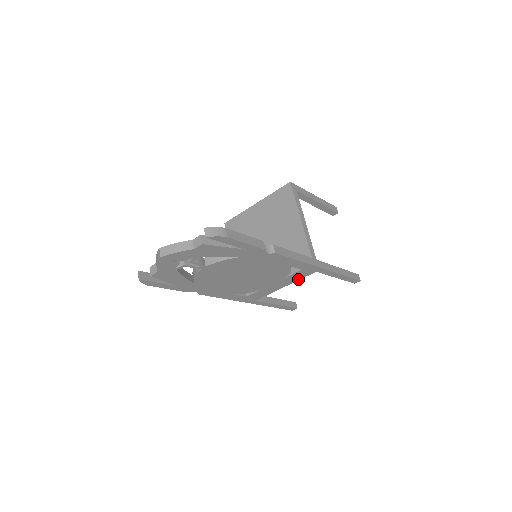
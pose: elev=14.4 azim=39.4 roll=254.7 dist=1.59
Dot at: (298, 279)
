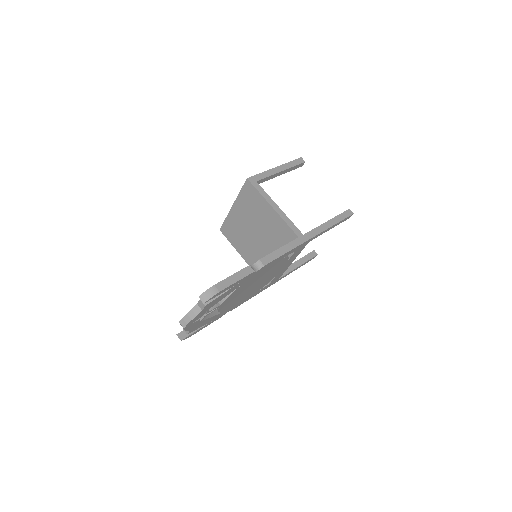
Dot at: (299, 253)
